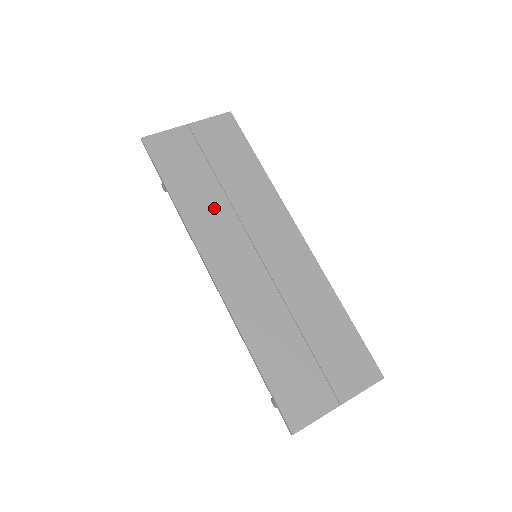
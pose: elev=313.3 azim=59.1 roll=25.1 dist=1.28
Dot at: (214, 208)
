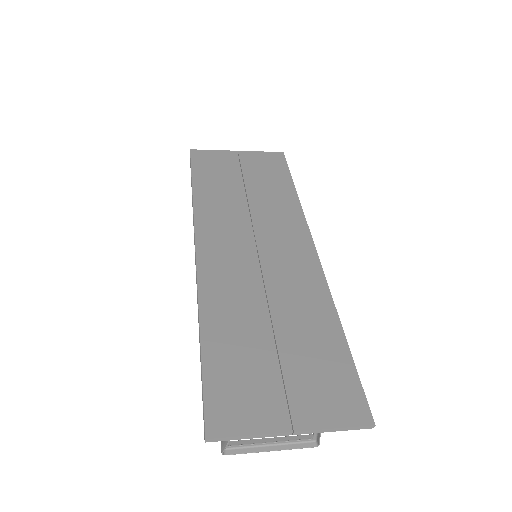
Dot at: (229, 206)
